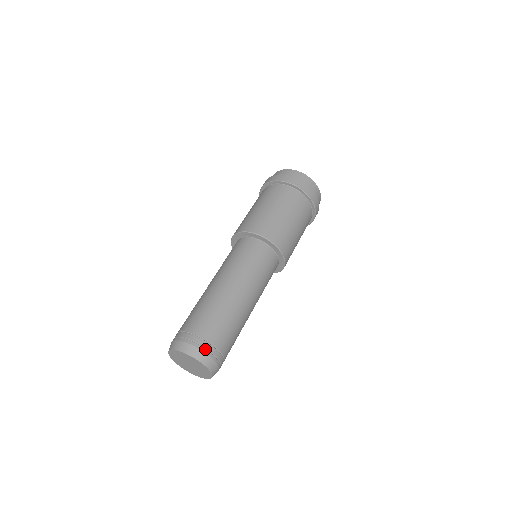
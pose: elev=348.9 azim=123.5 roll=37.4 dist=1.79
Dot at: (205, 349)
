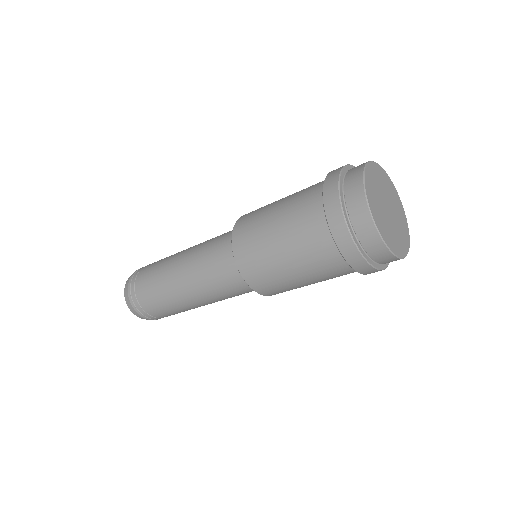
Dot at: (135, 308)
